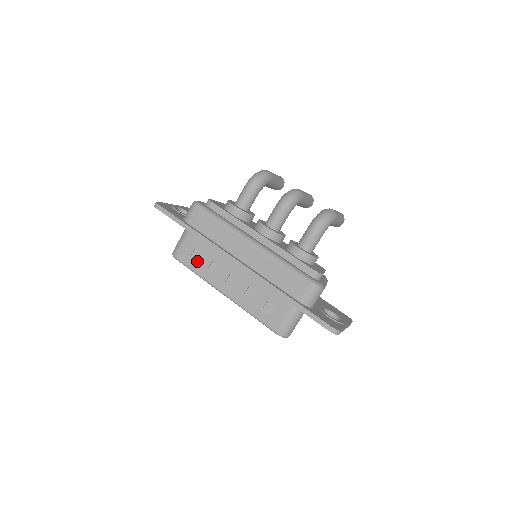
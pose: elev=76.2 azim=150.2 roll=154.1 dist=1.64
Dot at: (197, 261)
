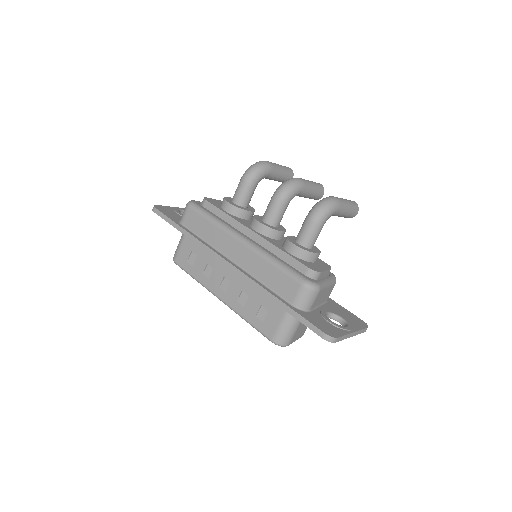
Dot at: (193, 264)
